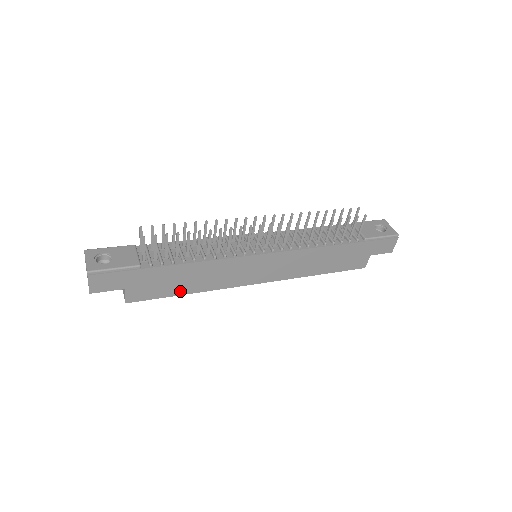
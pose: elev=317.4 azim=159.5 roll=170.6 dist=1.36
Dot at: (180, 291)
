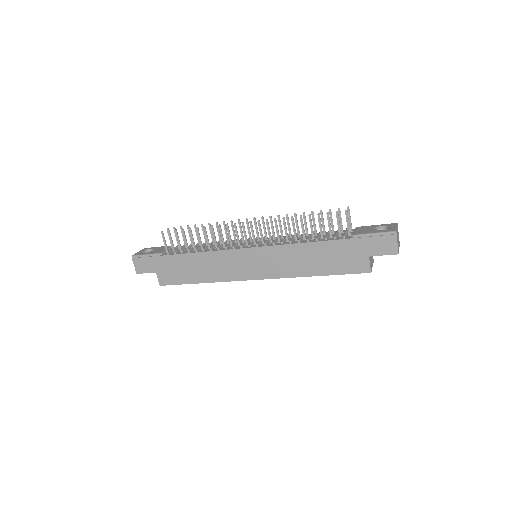
Dot at: (194, 279)
